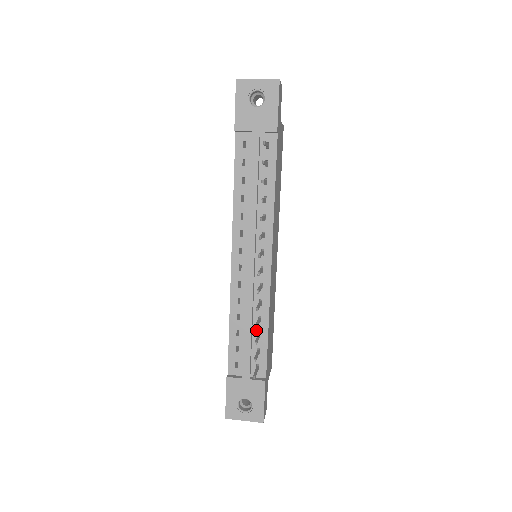
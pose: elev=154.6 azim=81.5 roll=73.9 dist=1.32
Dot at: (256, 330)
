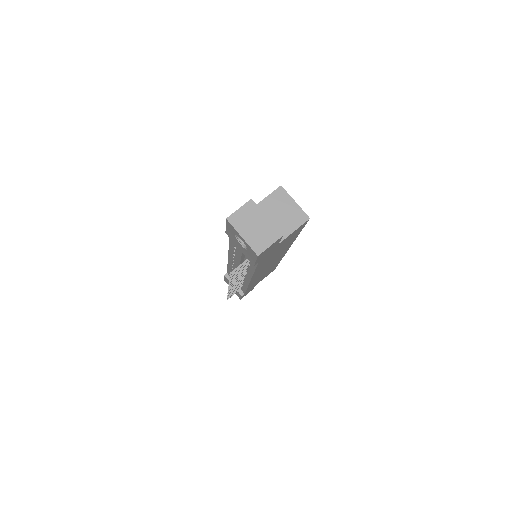
Dot at: occluded
